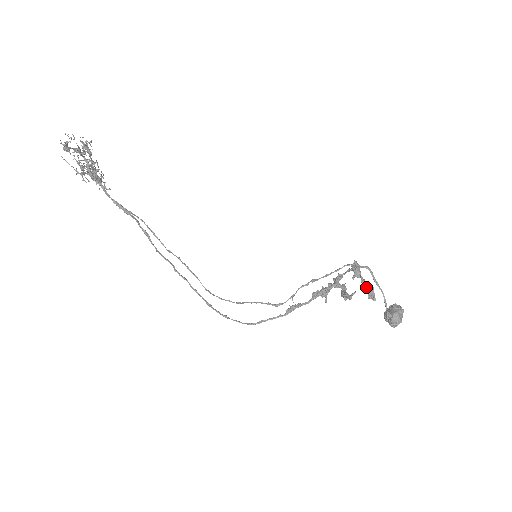
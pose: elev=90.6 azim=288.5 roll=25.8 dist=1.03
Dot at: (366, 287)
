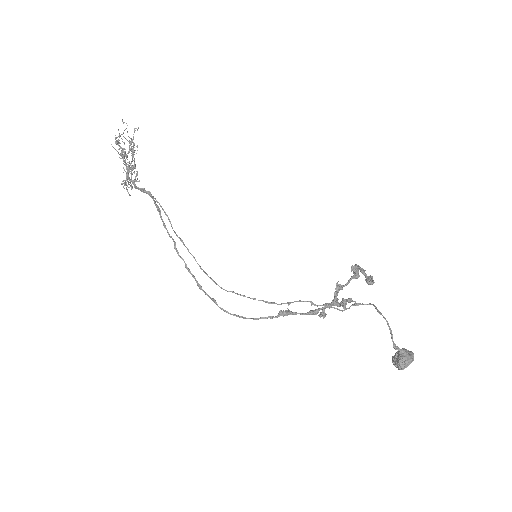
Dot at: (364, 274)
